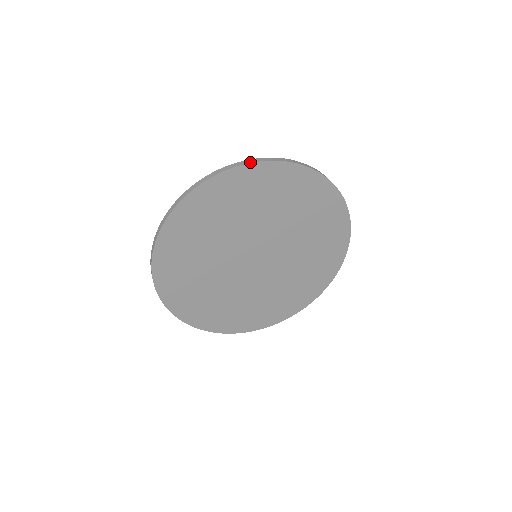
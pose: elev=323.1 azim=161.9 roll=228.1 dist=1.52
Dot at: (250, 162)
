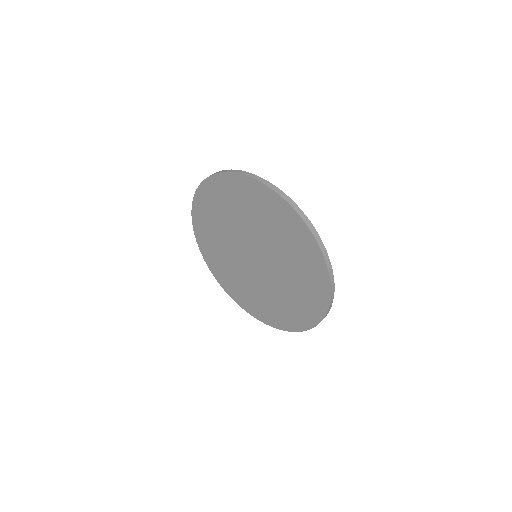
Dot at: (307, 224)
